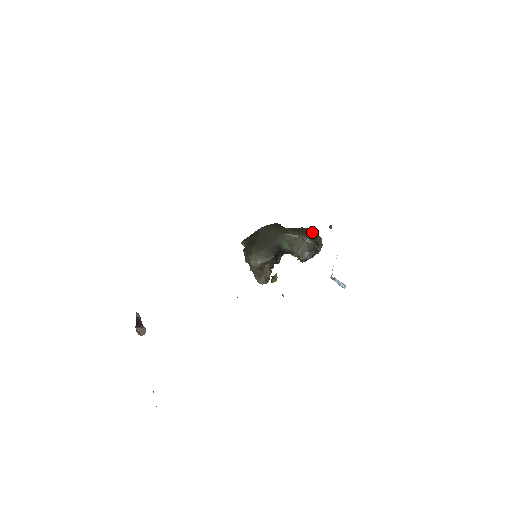
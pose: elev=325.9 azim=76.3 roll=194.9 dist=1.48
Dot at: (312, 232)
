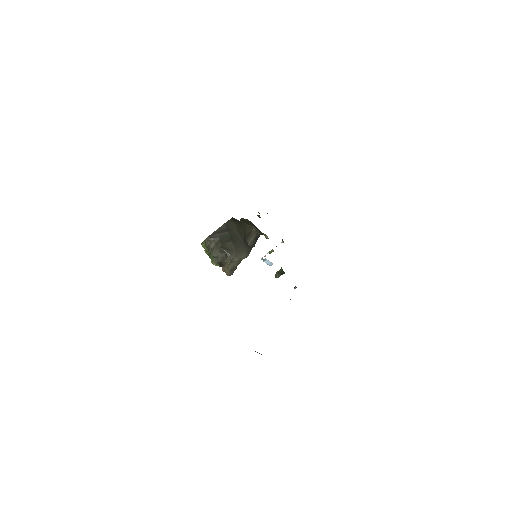
Dot at: (252, 223)
